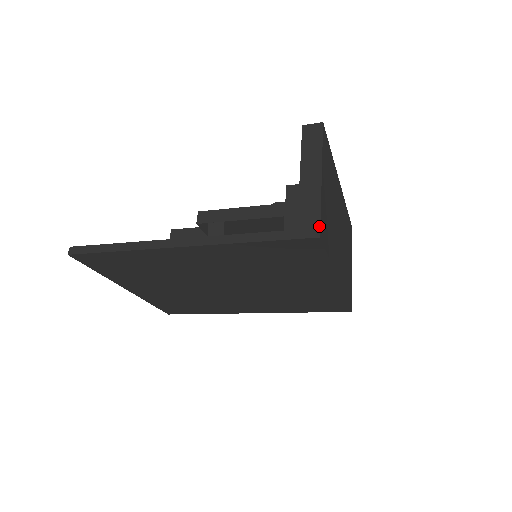
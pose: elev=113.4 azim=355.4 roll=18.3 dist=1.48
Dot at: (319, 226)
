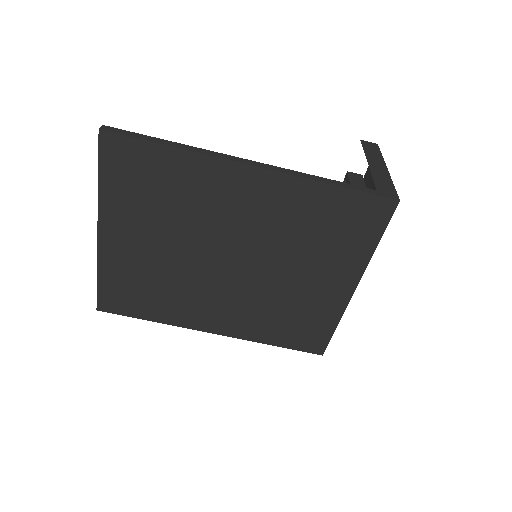
Dot at: (397, 194)
